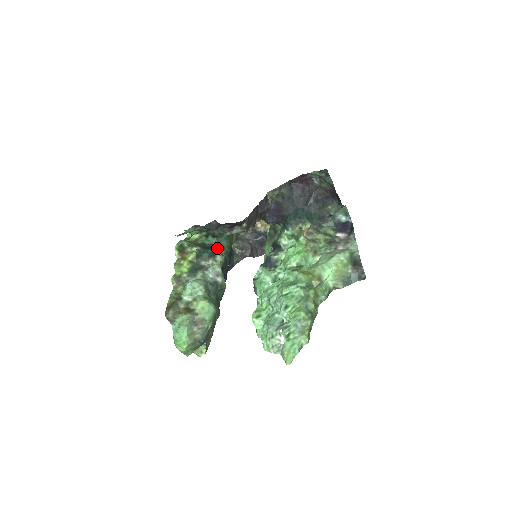
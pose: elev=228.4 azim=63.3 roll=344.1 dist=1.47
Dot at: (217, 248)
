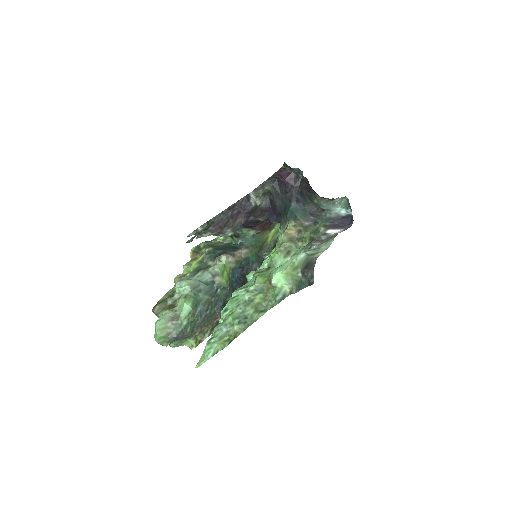
Dot at: (237, 248)
